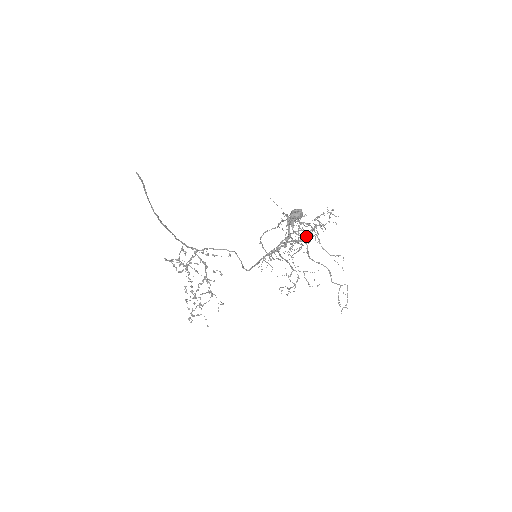
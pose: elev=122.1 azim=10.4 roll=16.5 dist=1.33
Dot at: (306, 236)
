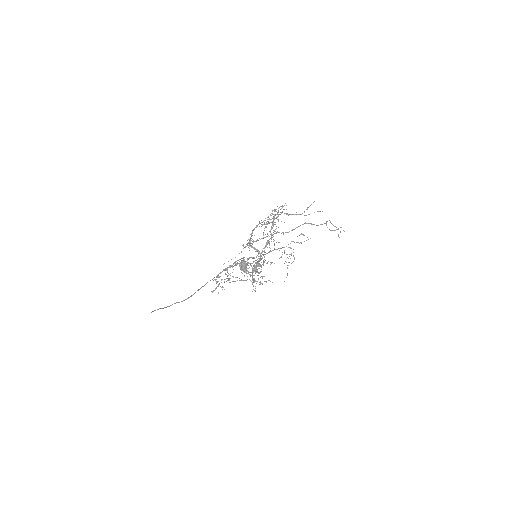
Dot at: occluded
